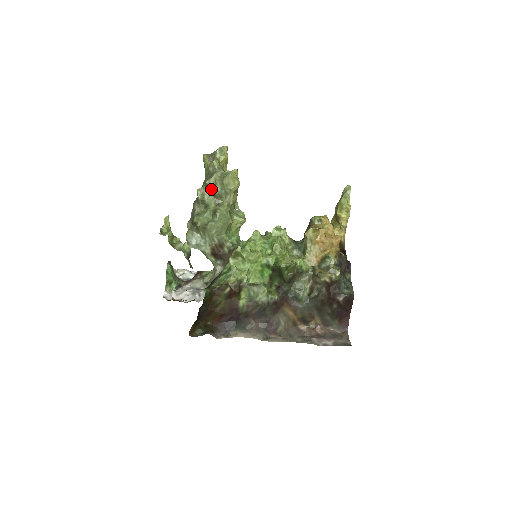
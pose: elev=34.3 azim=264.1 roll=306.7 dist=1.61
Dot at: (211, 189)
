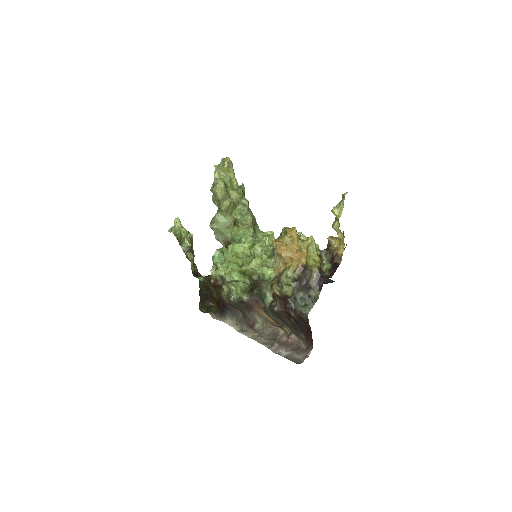
Dot at: occluded
